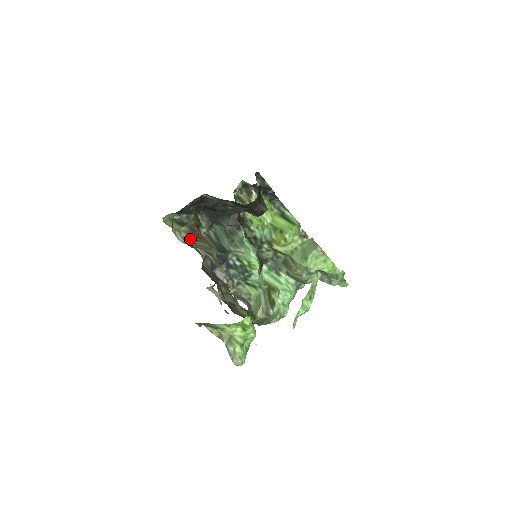
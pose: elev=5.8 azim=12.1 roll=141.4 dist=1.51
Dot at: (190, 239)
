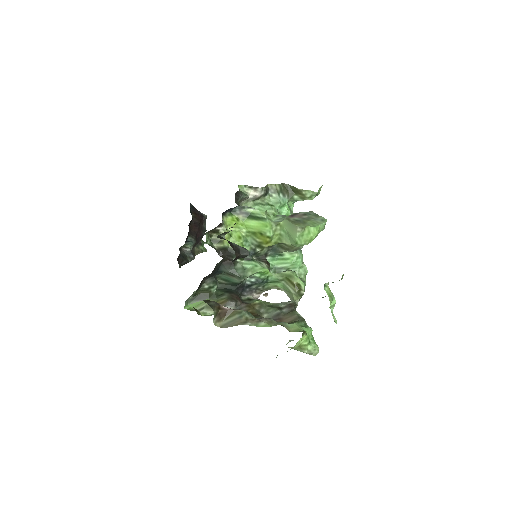
Dot at: (224, 321)
